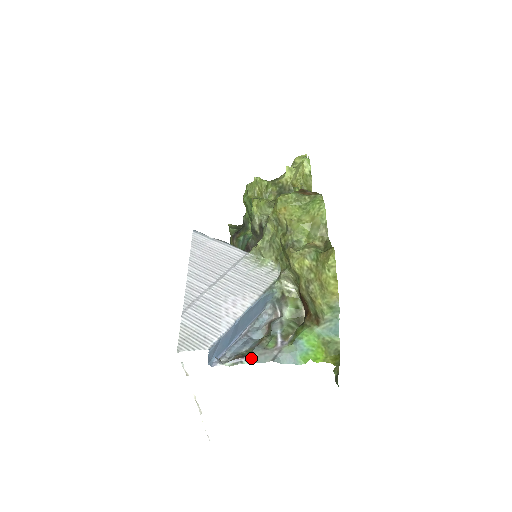
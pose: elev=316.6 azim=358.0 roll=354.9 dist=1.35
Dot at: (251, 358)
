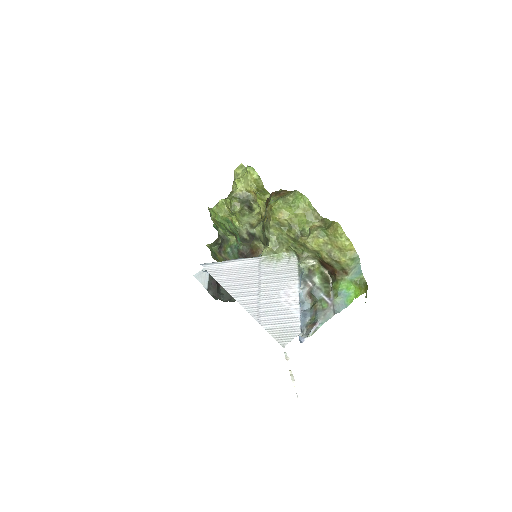
Dot at: (321, 321)
